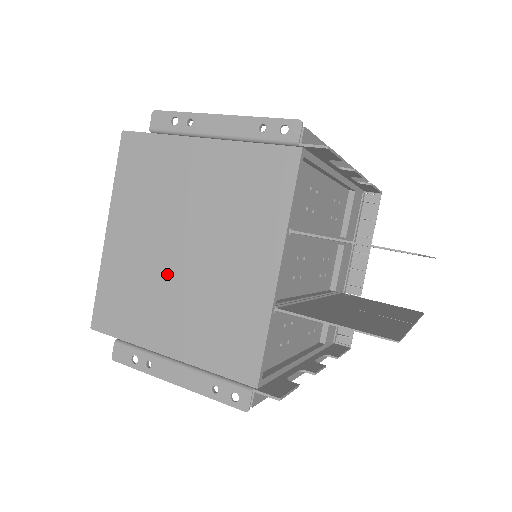
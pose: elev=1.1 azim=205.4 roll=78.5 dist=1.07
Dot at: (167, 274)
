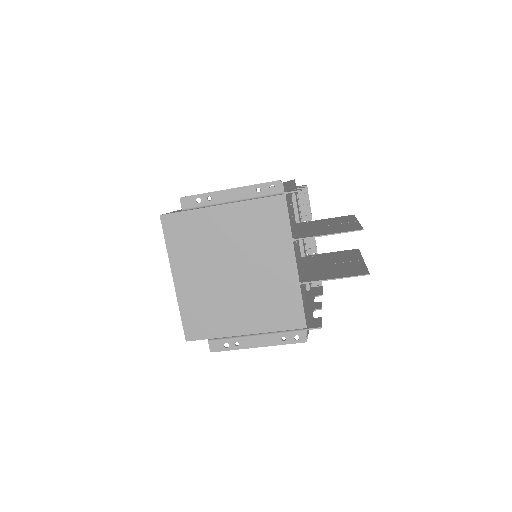
Dot at: (228, 290)
